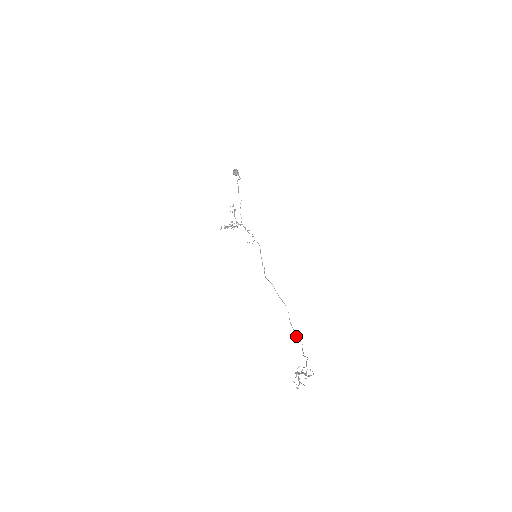
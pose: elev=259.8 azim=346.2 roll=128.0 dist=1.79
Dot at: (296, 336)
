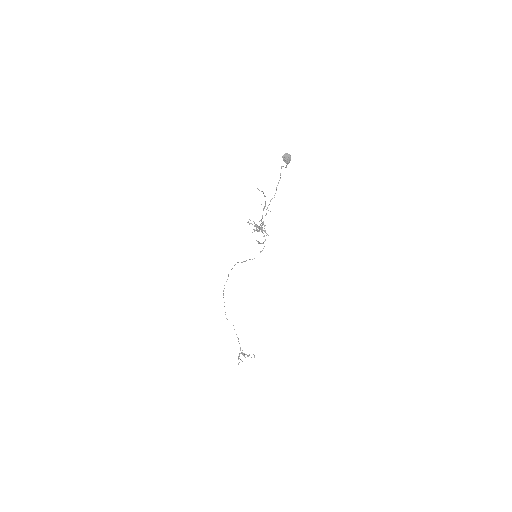
Dot at: occluded
